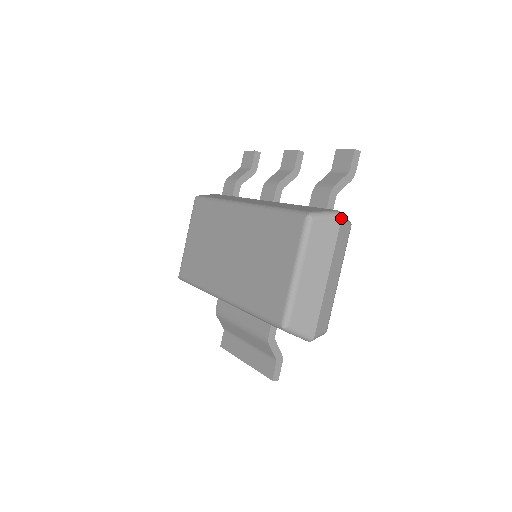
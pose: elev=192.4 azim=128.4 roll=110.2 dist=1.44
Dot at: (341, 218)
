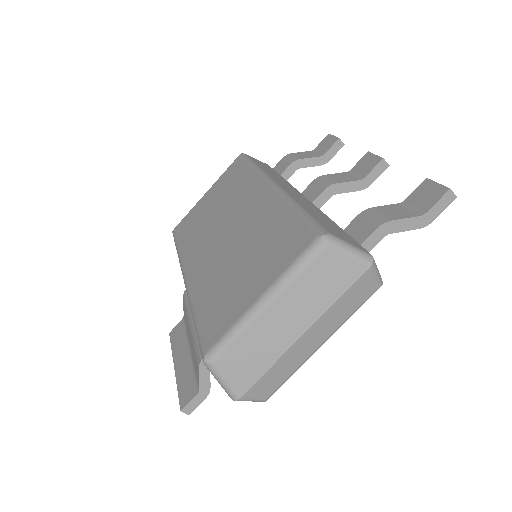
Dot at: (368, 267)
